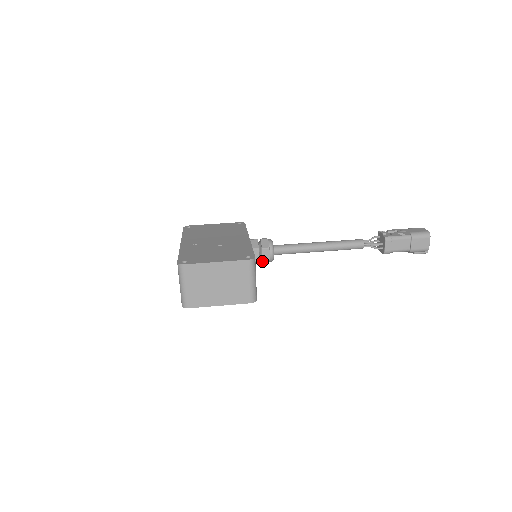
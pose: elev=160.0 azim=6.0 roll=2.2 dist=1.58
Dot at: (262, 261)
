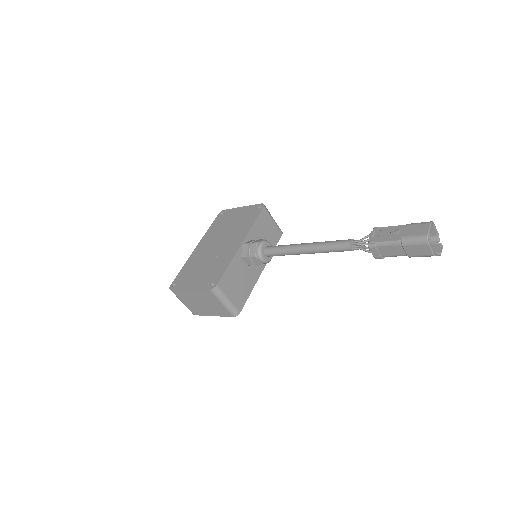
Dot at: occluded
